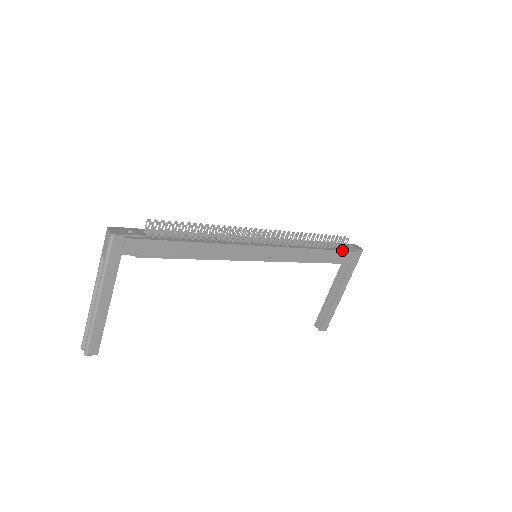
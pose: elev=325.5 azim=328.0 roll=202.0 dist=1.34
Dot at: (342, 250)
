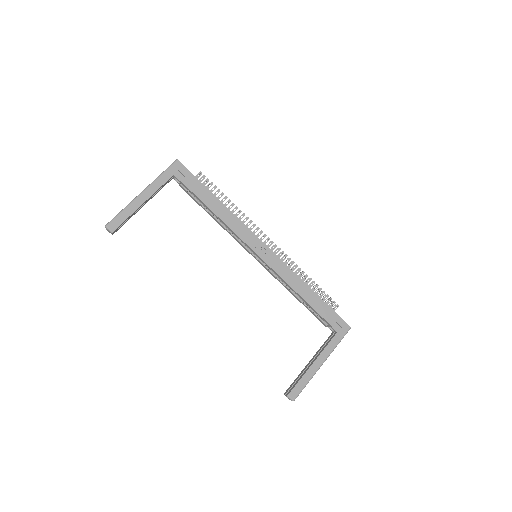
Dot at: (329, 306)
